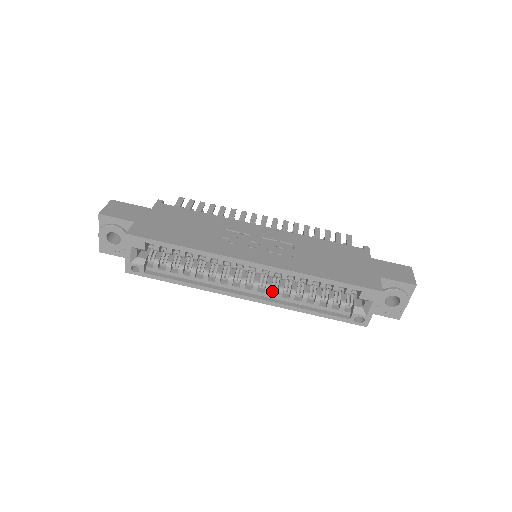
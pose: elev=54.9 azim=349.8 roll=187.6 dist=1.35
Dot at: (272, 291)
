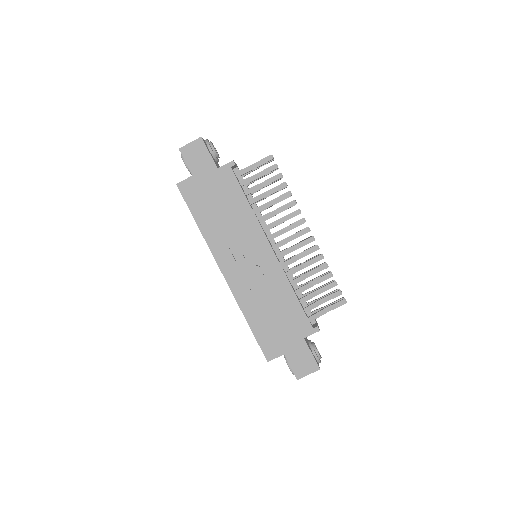
Dot at: occluded
